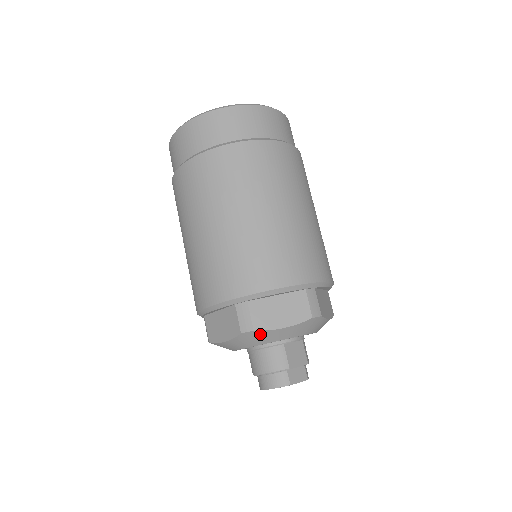
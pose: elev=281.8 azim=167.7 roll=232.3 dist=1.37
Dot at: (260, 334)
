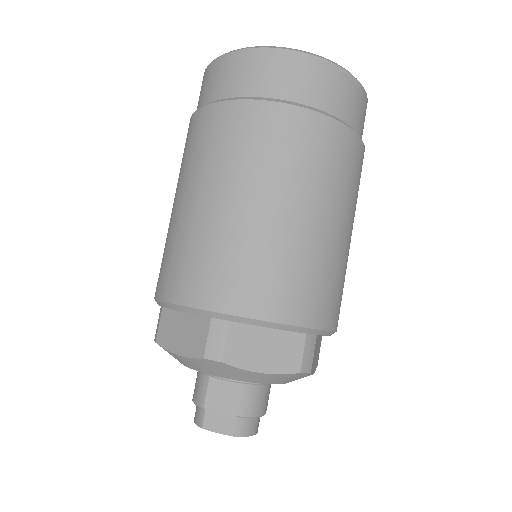
Dot at: (165, 350)
